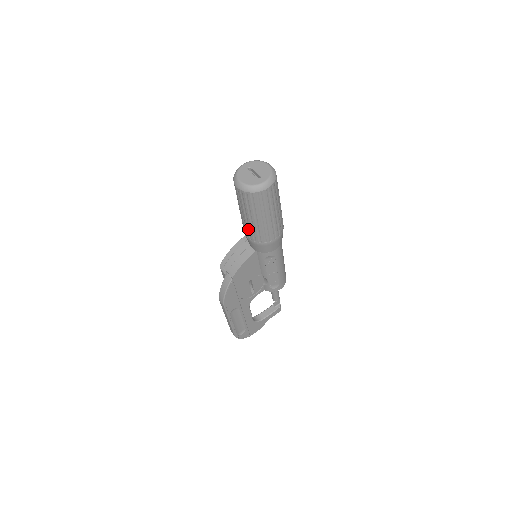
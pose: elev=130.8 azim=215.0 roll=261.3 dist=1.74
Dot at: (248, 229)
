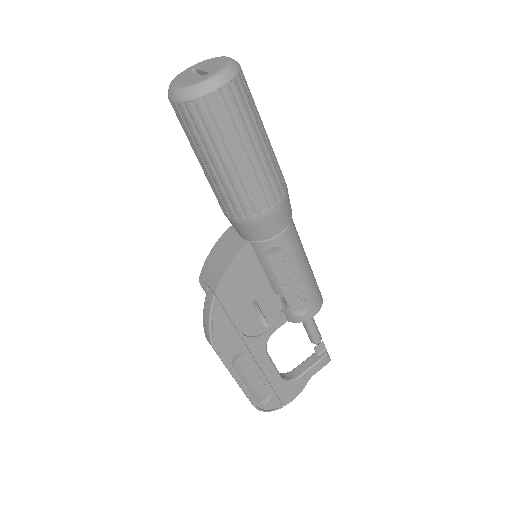
Dot at: (219, 193)
